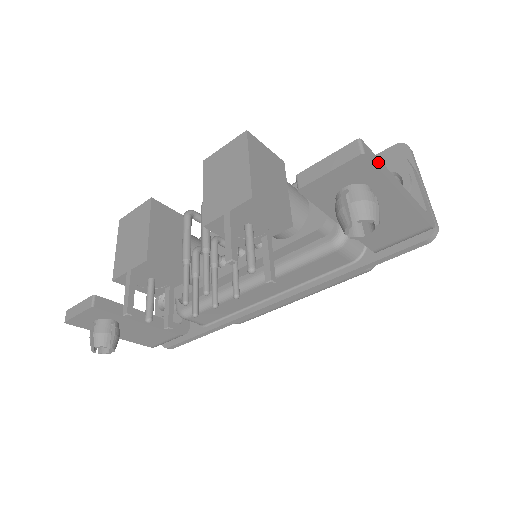
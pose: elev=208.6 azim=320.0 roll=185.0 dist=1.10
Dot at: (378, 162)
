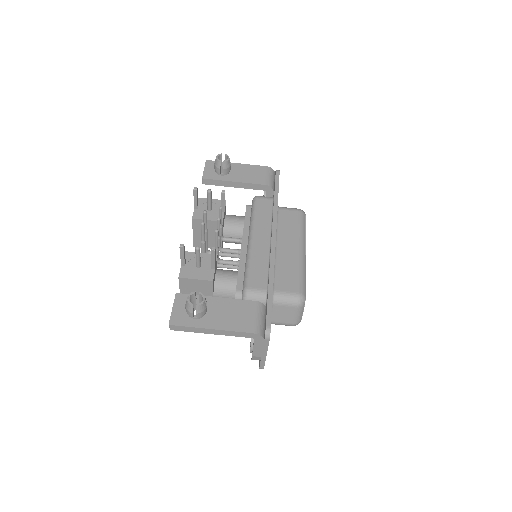
Dot at: occluded
